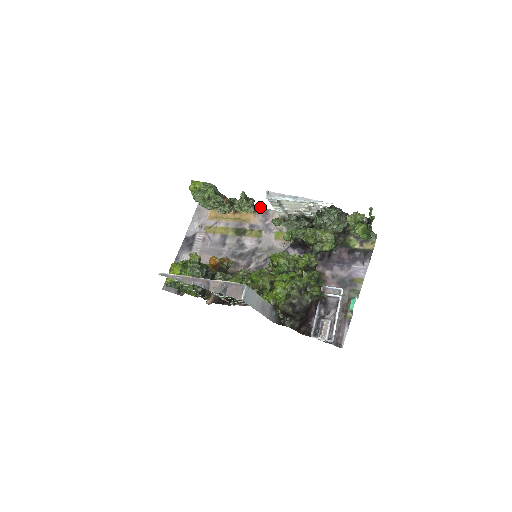
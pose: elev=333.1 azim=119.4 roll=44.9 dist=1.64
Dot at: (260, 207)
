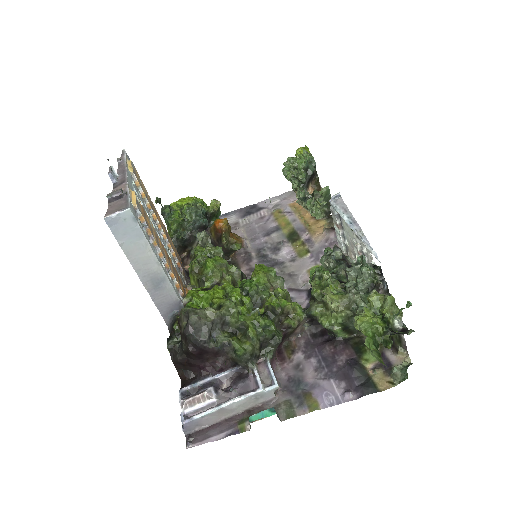
Dot at: occluded
